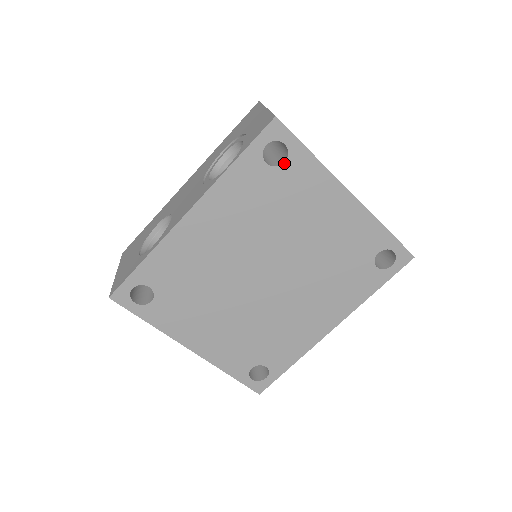
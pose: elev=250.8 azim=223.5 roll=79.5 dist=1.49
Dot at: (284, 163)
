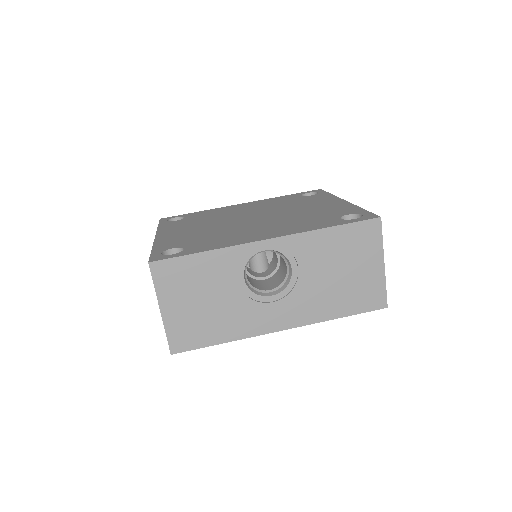
Dot at: occluded
